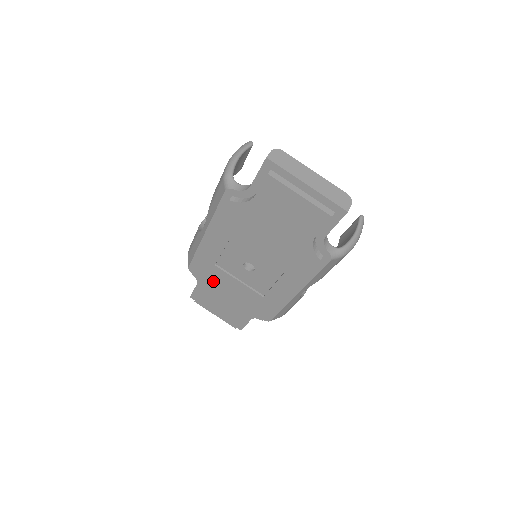
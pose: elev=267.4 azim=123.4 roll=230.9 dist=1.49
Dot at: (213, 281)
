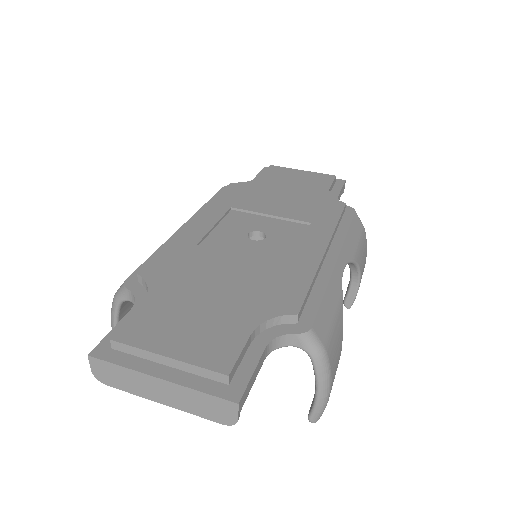
Dot at: (186, 271)
